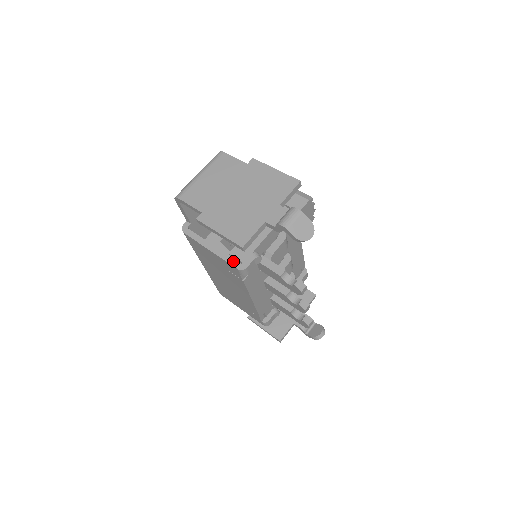
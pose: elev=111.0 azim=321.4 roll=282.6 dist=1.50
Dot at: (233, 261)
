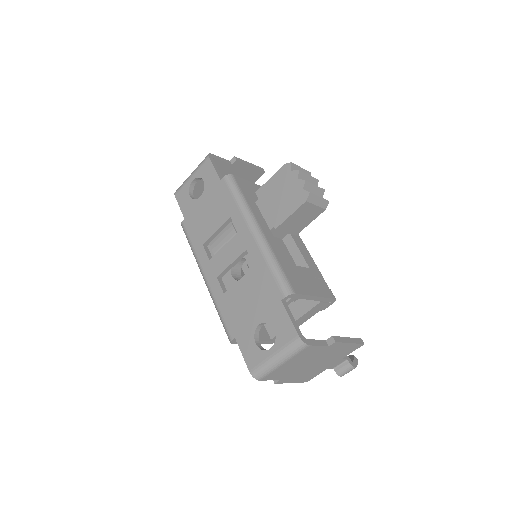
Dot at: (274, 342)
